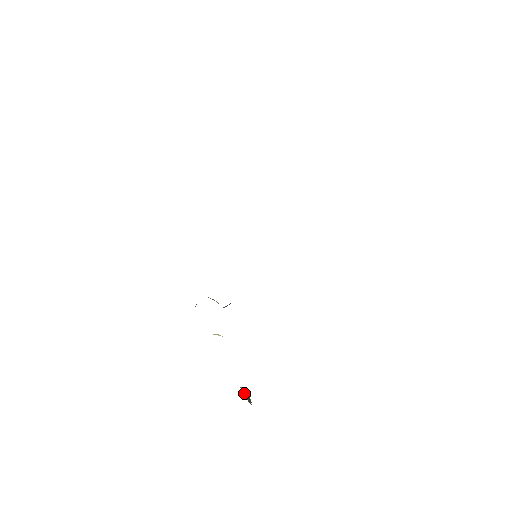
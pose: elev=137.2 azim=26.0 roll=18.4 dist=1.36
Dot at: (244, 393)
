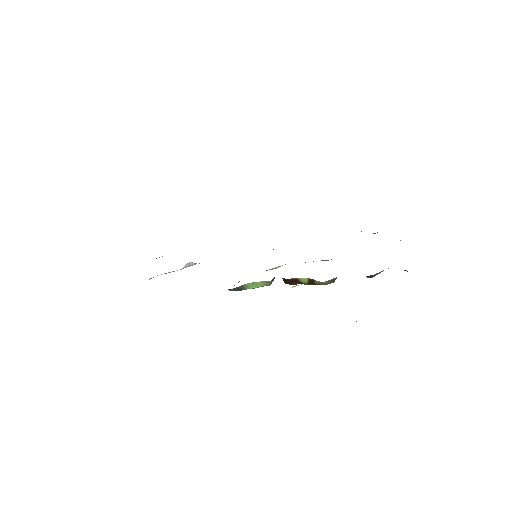
Dot at: occluded
